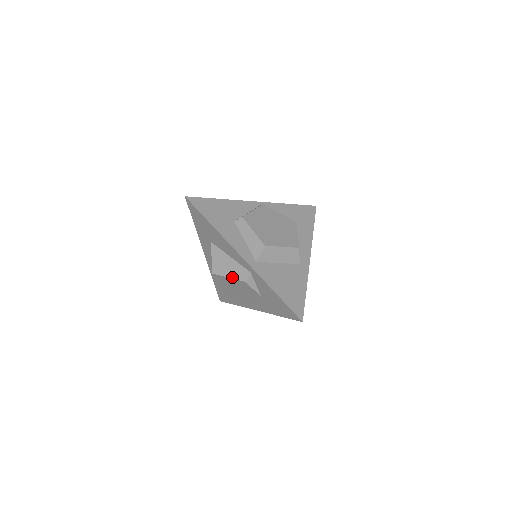
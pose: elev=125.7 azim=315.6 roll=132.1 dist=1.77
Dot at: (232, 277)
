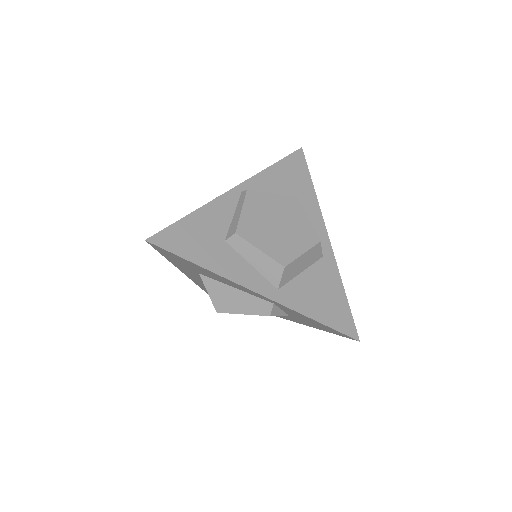
Dot at: (248, 313)
